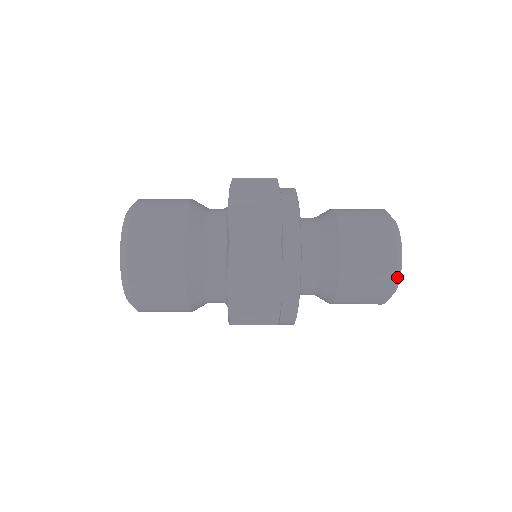
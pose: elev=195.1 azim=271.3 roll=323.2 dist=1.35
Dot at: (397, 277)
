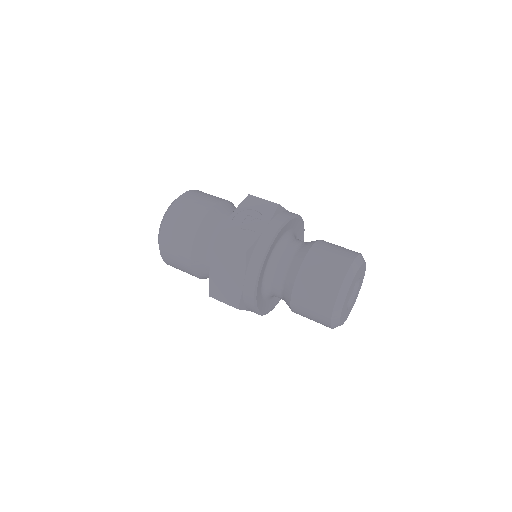
Dot at: occluded
